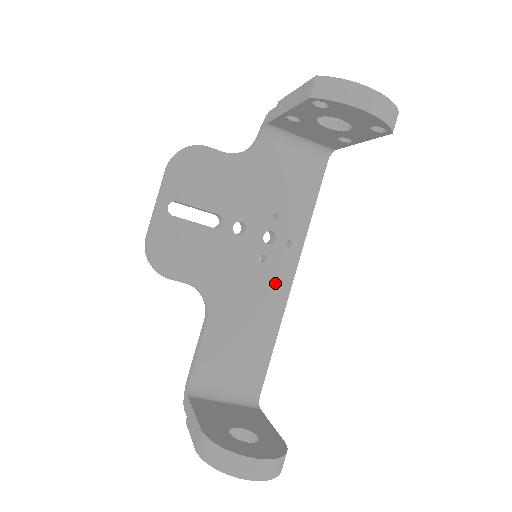
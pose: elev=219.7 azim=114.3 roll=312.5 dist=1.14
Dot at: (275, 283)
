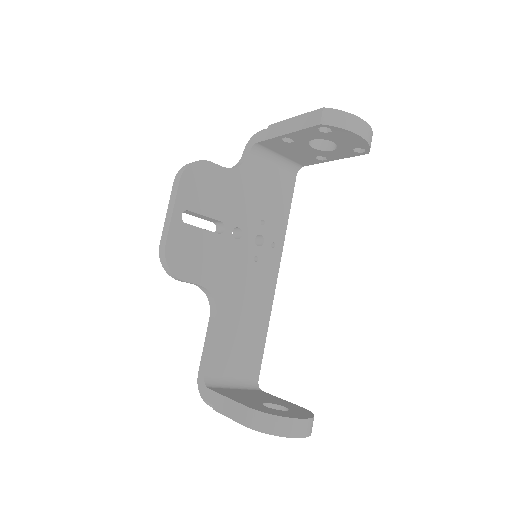
Dot at: (265, 280)
